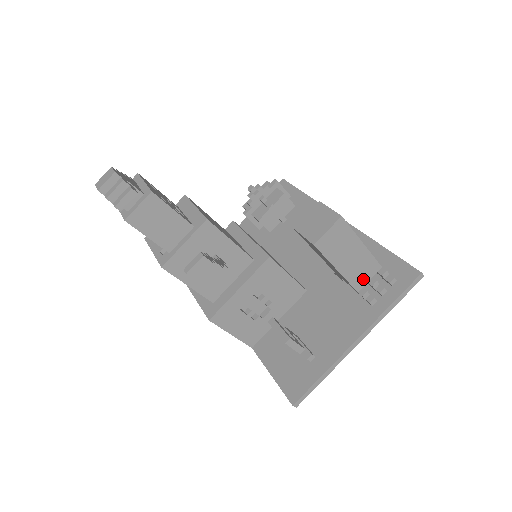
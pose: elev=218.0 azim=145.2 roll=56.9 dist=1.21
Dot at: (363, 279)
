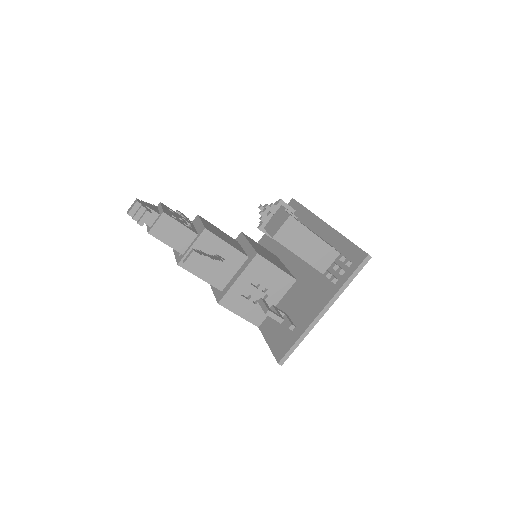
Dot at: (325, 263)
